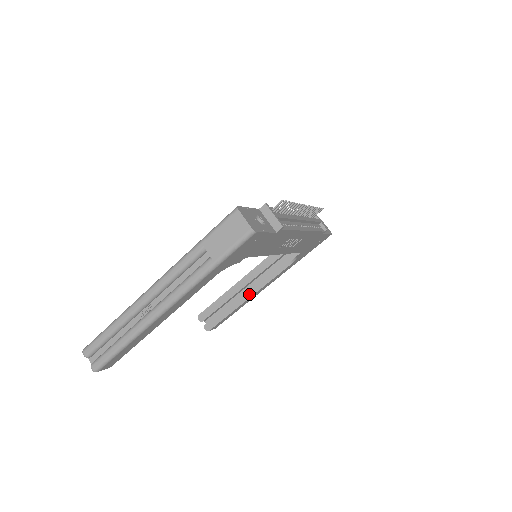
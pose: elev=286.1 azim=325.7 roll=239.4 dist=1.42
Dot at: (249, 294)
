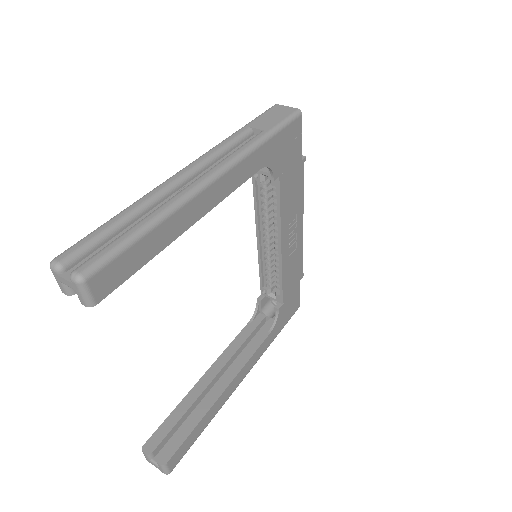
Dot at: (224, 384)
